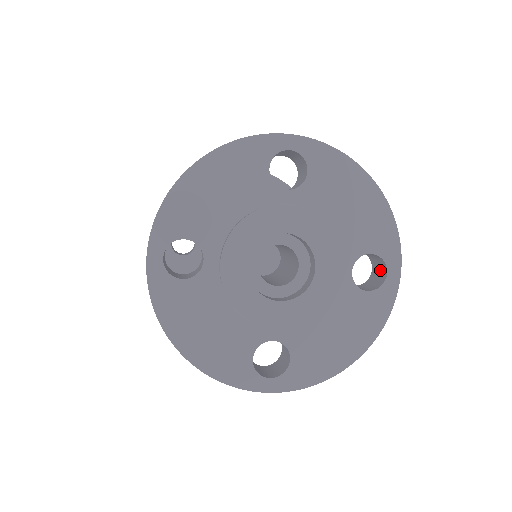
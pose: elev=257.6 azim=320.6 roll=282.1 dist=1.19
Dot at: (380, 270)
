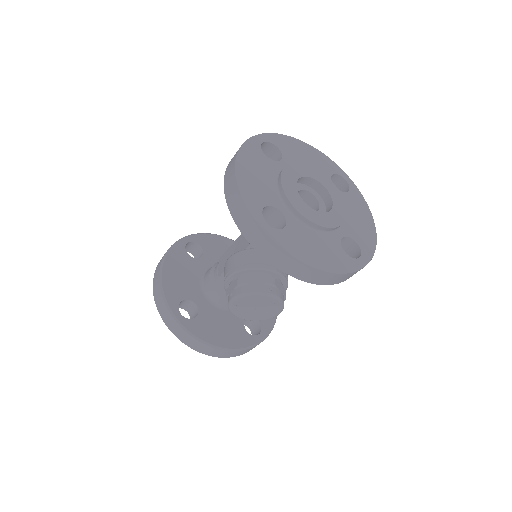
Dot at: occluded
